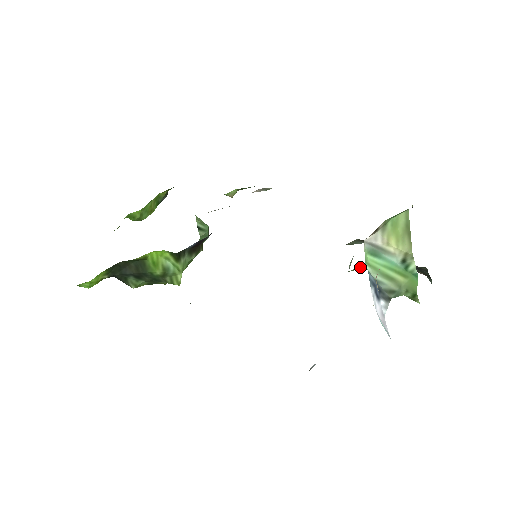
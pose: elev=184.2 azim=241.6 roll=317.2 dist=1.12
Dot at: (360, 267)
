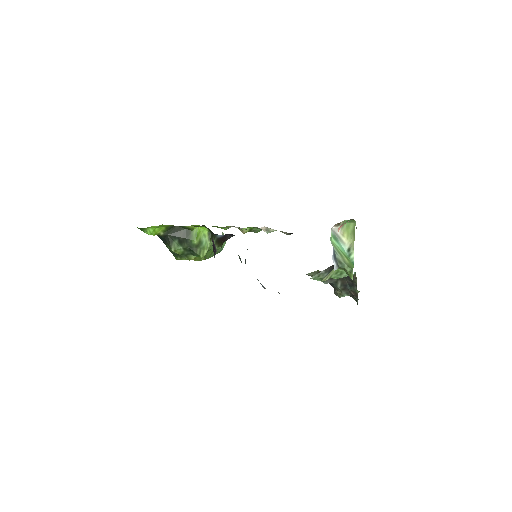
Dot at: (318, 278)
